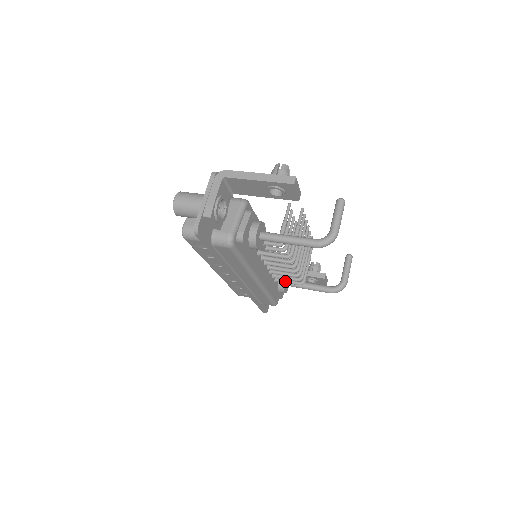
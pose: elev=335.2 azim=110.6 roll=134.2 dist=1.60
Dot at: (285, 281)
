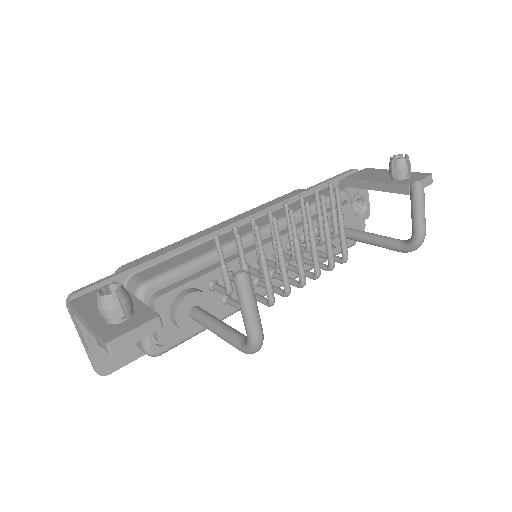
Dot at: (322, 257)
